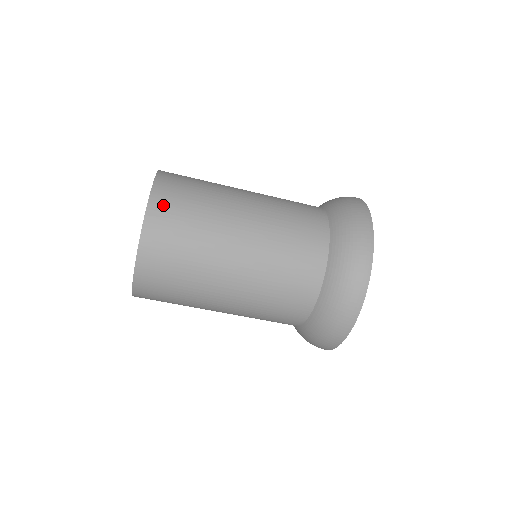
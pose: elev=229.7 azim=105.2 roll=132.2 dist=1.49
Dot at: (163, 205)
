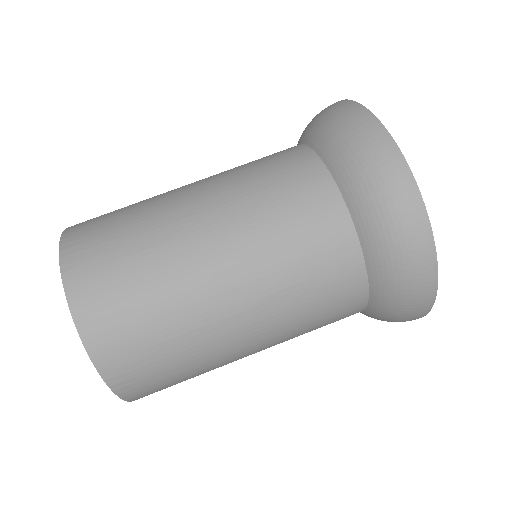
Dot at: (81, 228)
